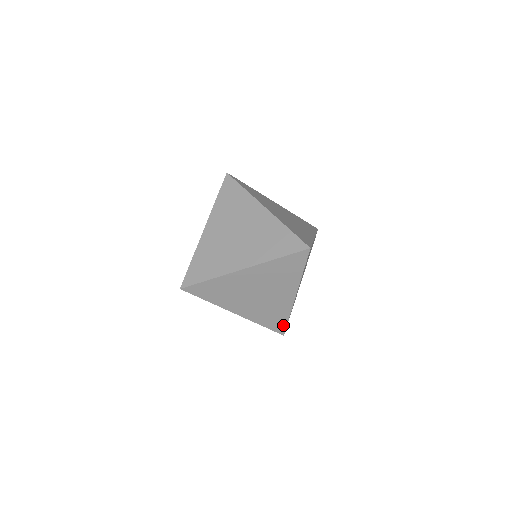
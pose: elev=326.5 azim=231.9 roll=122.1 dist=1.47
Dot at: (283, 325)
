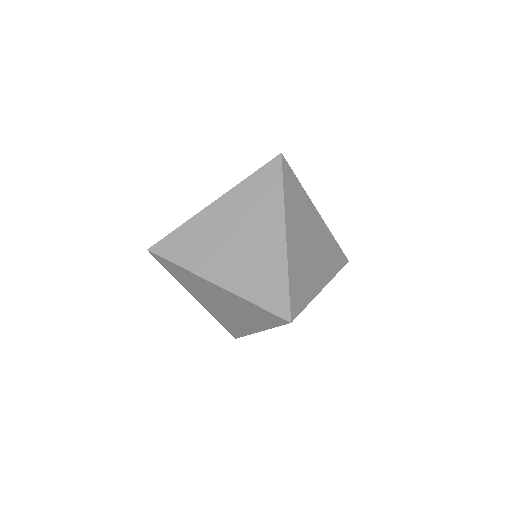
Dot at: (284, 298)
